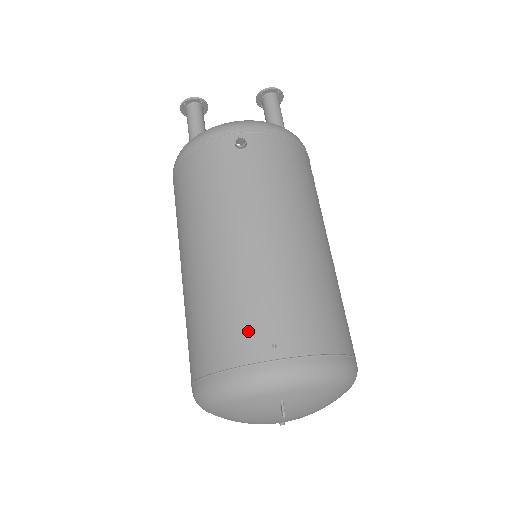
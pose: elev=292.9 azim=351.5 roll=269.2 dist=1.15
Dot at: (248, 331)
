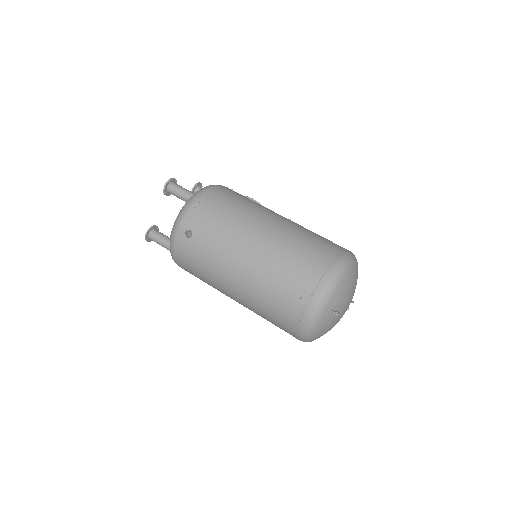
Dot at: (286, 304)
